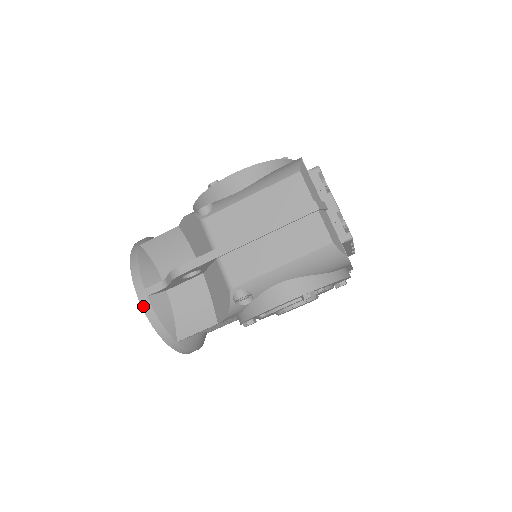
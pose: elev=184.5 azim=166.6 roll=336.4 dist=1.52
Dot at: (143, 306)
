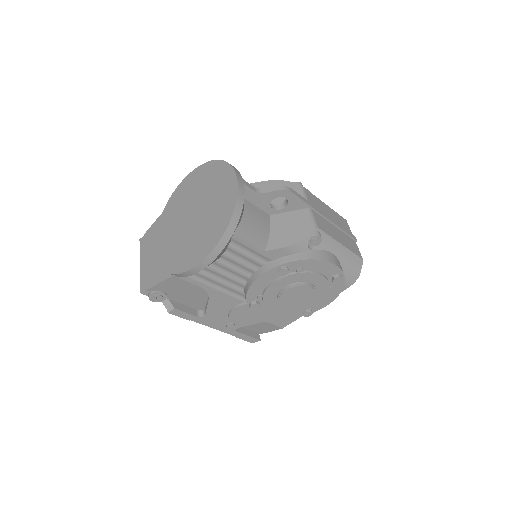
Dot at: (239, 185)
